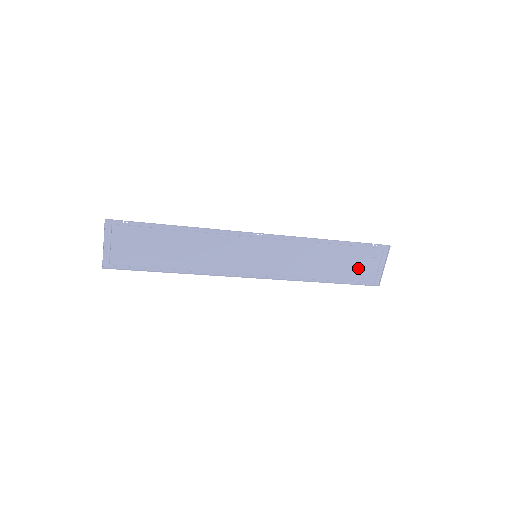
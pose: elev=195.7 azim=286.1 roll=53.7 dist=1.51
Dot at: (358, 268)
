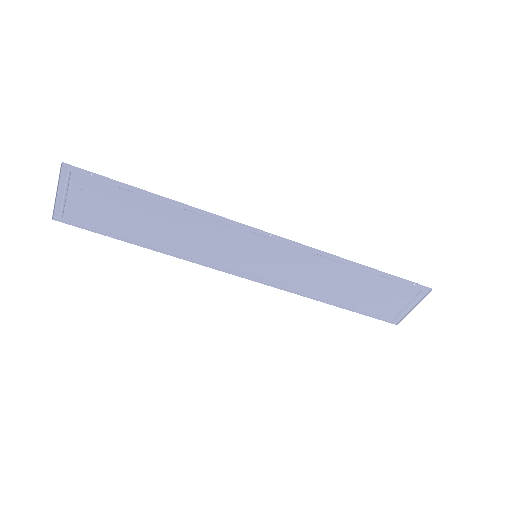
Dot at: (380, 301)
